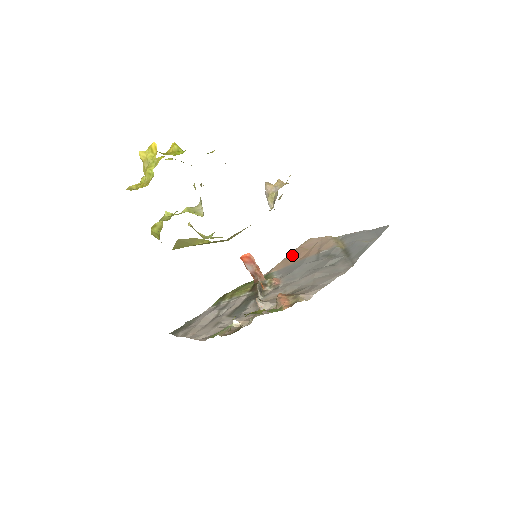
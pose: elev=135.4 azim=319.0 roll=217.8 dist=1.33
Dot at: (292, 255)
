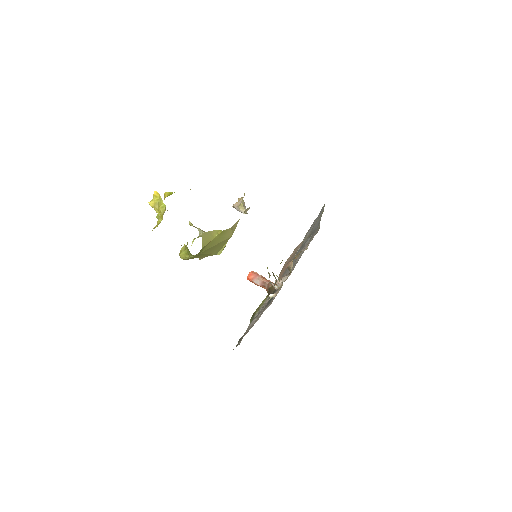
Dot at: (281, 273)
